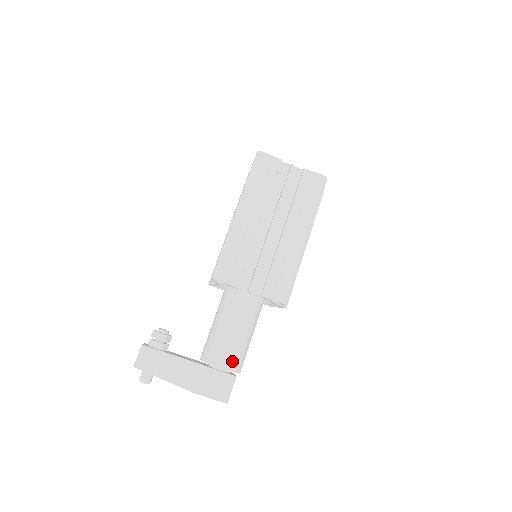
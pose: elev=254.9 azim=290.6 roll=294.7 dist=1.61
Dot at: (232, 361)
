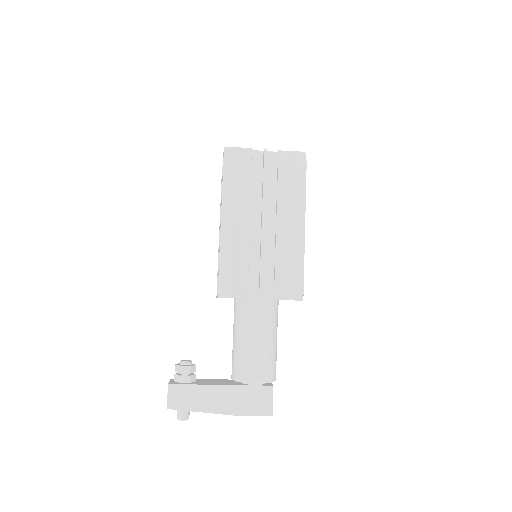
Dot at: (264, 373)
